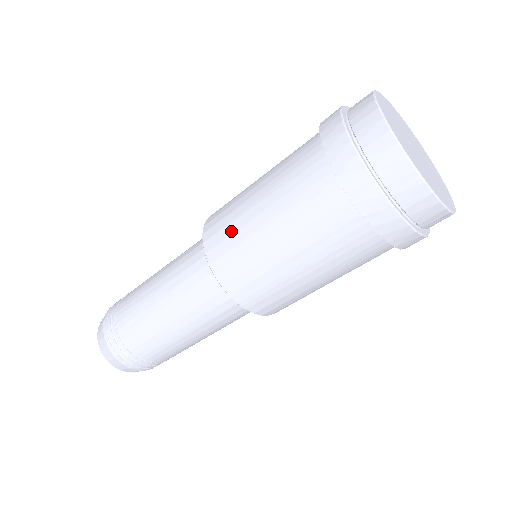
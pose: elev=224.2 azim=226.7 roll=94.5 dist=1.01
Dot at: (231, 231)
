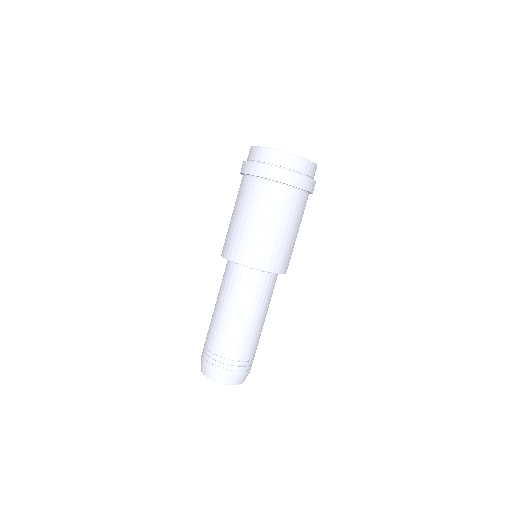
Dot at: (251, 245)
